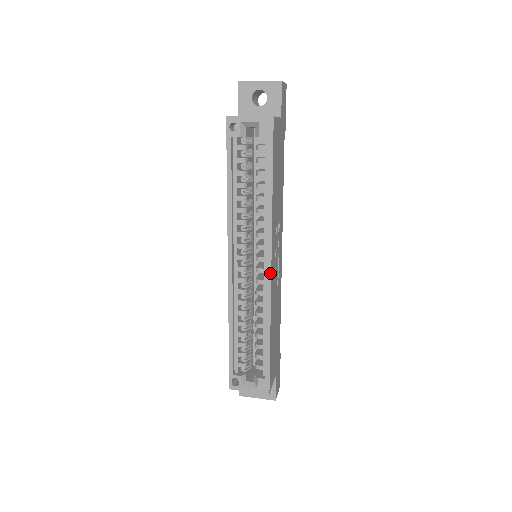
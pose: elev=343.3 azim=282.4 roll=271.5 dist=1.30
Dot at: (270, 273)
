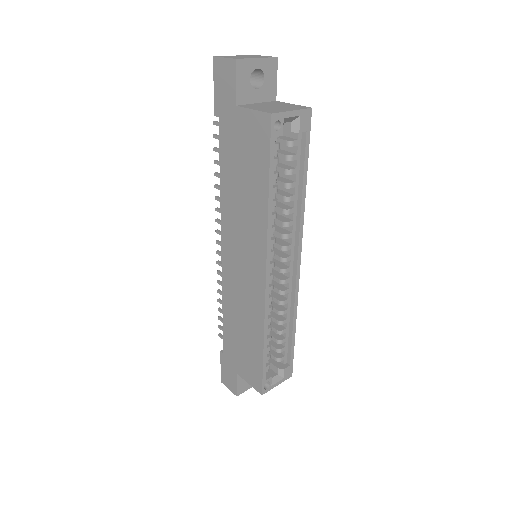
Dot at: (299, 269)
